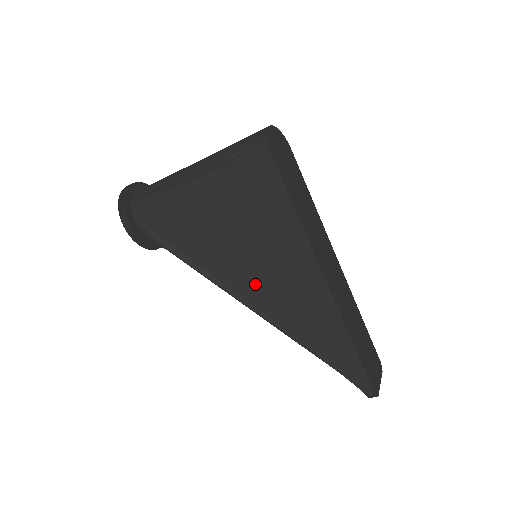
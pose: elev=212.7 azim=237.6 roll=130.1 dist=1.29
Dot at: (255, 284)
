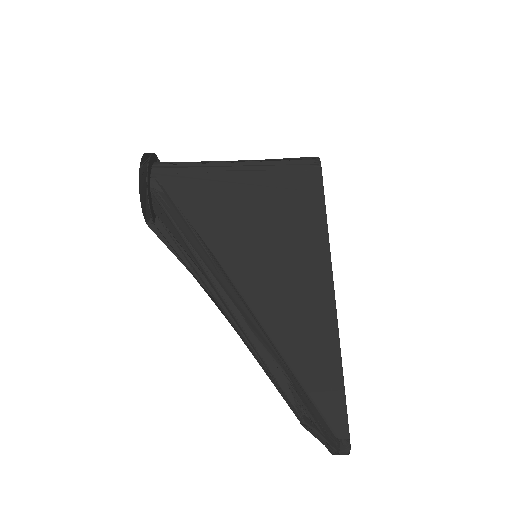
Dot at: (253, 268)
